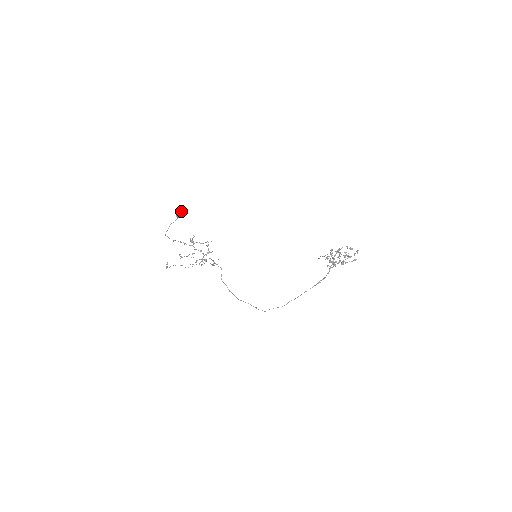
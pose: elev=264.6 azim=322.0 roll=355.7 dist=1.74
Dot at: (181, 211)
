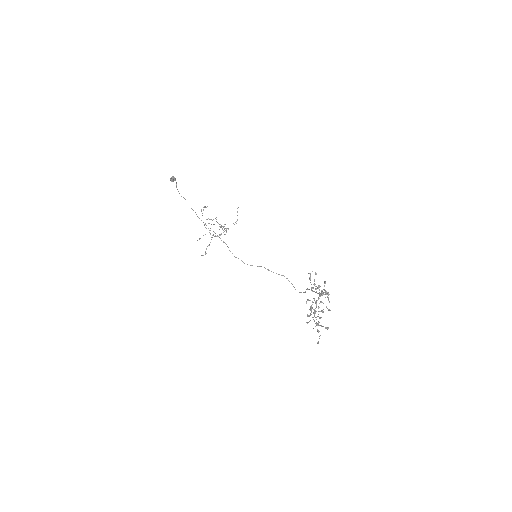
Dot at: (171, 180)
